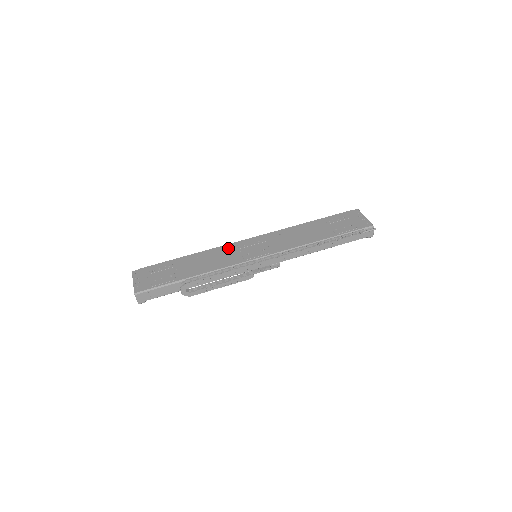
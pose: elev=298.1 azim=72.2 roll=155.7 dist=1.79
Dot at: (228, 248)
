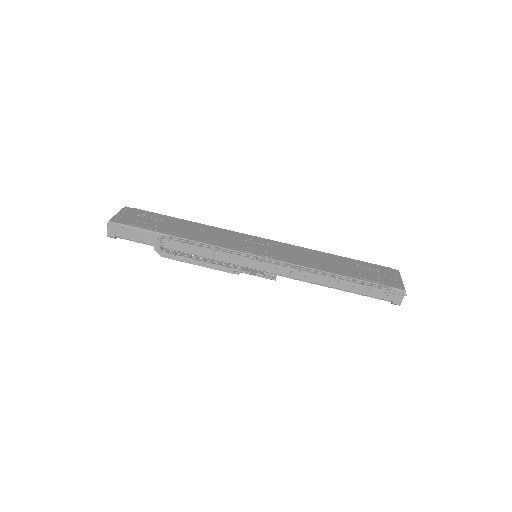
Dot at: (232, 234)
